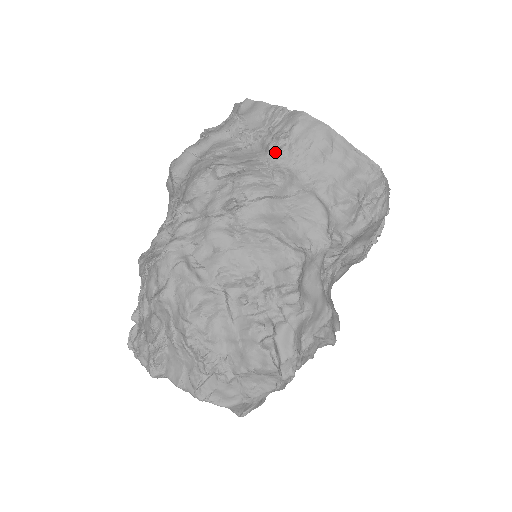
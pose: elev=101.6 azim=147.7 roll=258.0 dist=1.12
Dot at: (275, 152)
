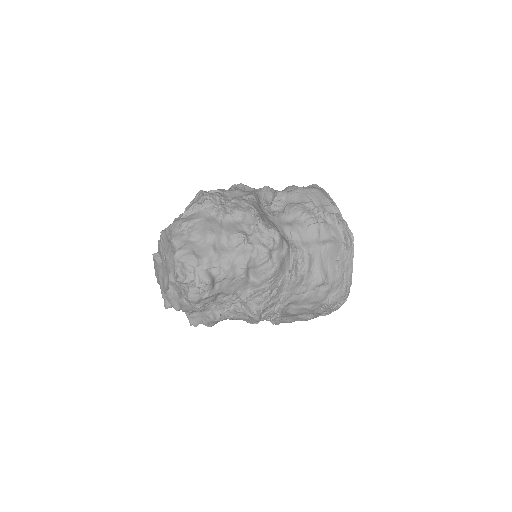
Dot at: occluded
